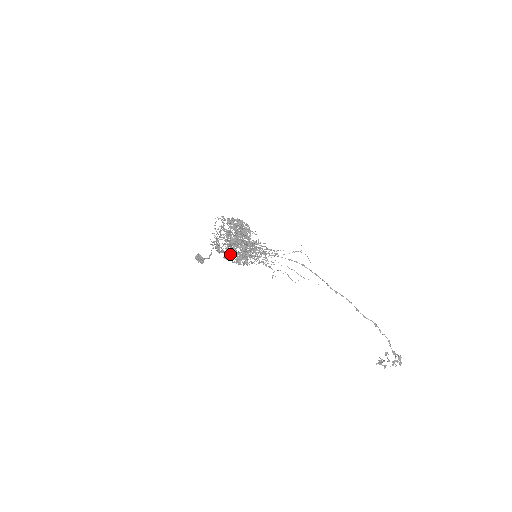
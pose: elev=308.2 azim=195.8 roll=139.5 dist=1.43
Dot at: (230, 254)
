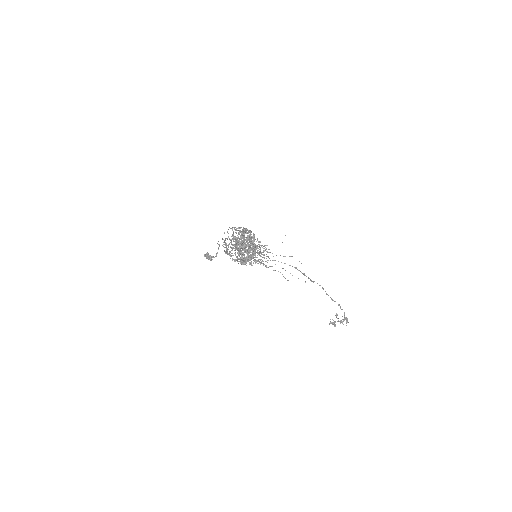
Dot at: (238, 258)
